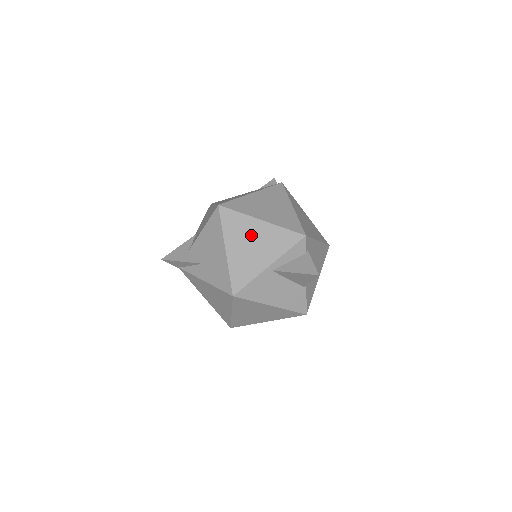
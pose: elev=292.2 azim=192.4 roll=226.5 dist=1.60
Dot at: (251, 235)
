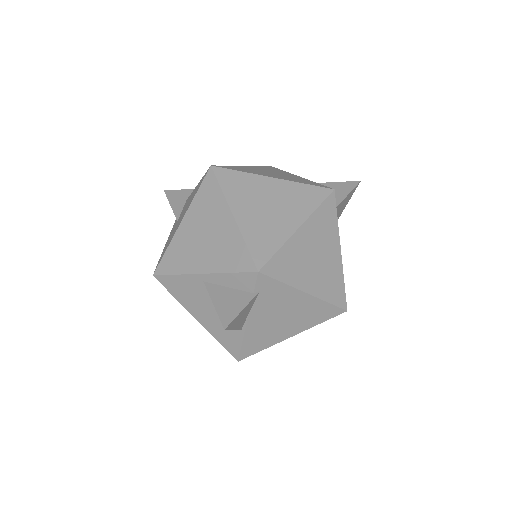
Dot at: (212, 224)
